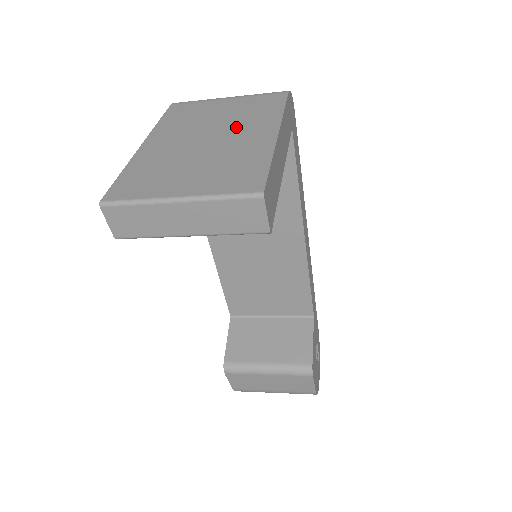
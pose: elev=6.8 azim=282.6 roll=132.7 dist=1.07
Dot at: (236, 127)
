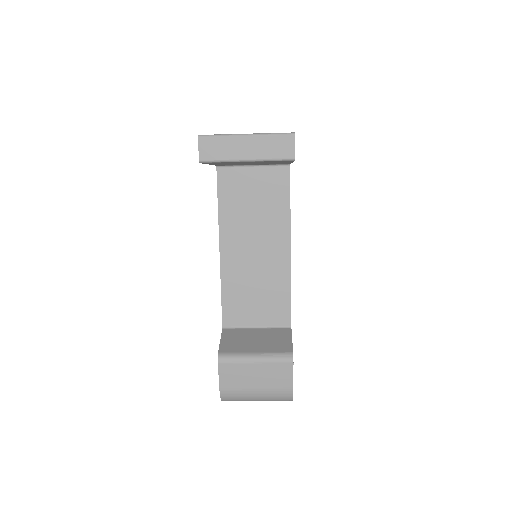
Dot at: occluded
